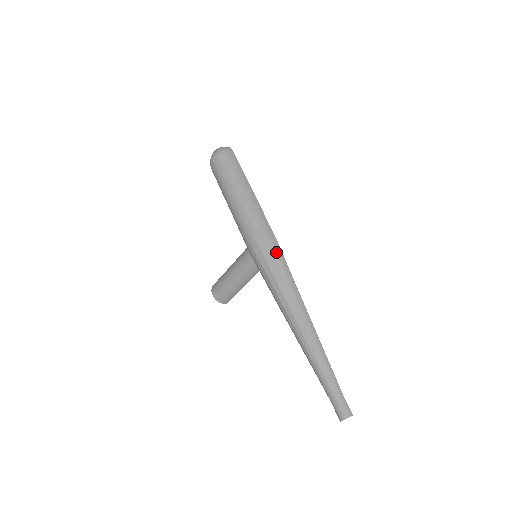
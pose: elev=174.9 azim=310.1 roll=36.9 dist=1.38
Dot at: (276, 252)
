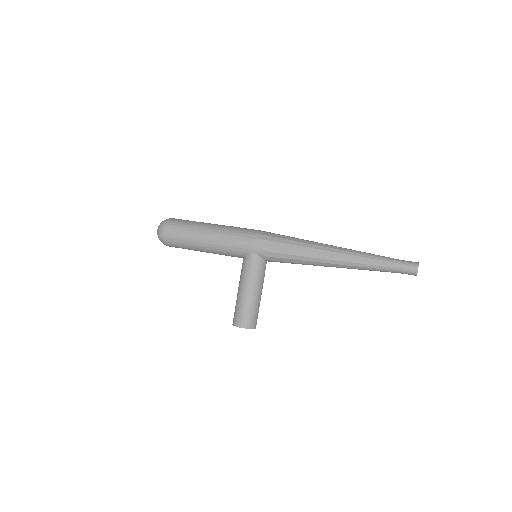
Dot at: (271, 233)
